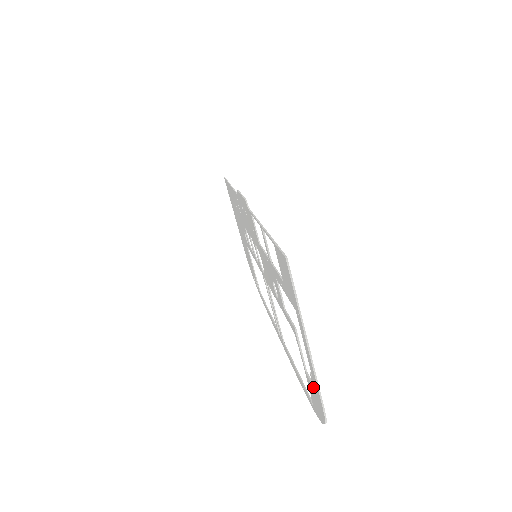
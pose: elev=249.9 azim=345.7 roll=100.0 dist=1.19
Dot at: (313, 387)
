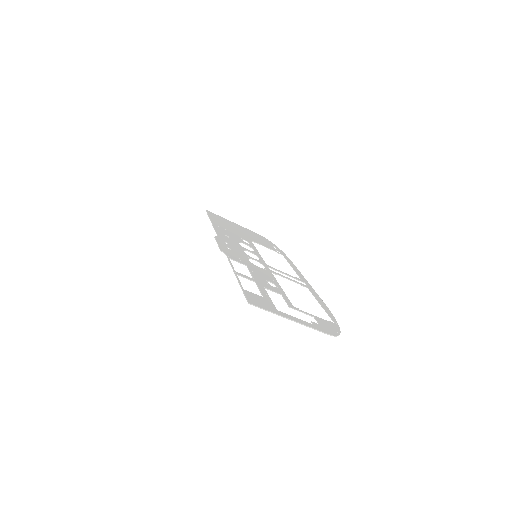
Dot at: (319, 326)
